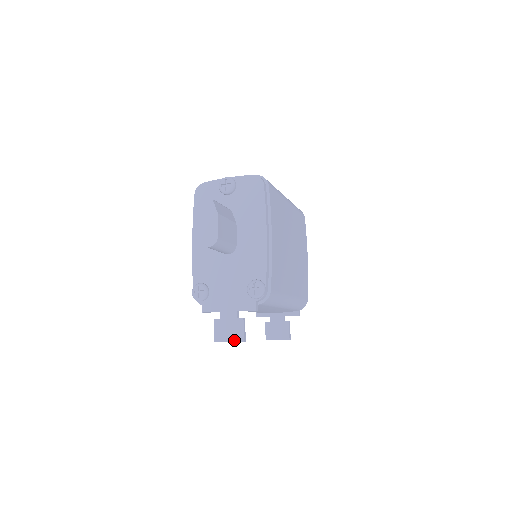
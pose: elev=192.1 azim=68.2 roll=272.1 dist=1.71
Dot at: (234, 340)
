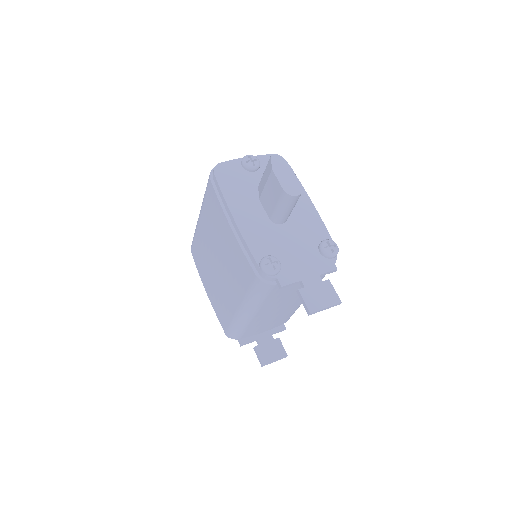
Dot at: (331, 304)
